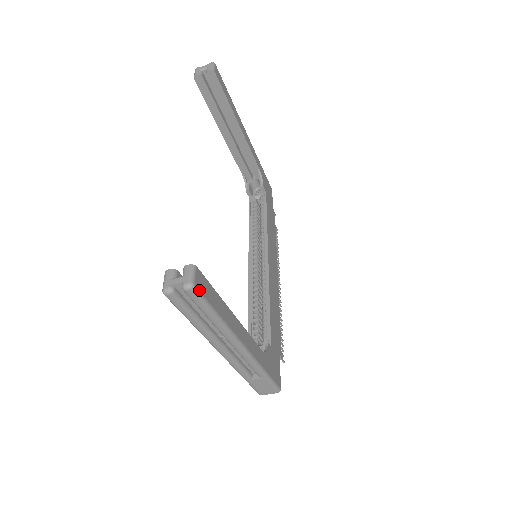
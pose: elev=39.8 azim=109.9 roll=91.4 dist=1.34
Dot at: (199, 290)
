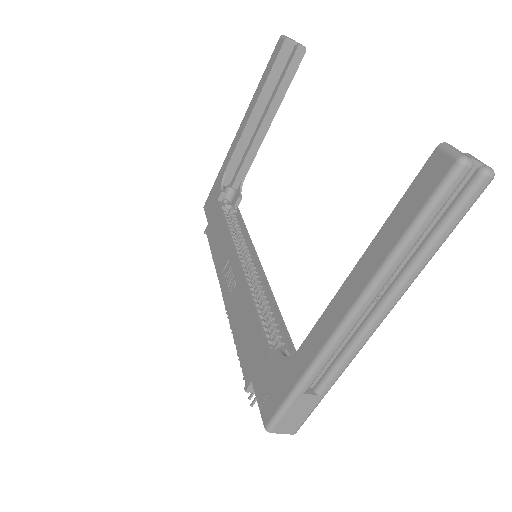
Dot at: (481, 190)
